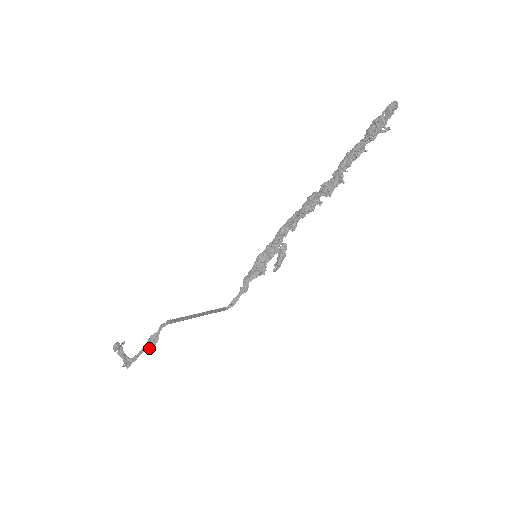
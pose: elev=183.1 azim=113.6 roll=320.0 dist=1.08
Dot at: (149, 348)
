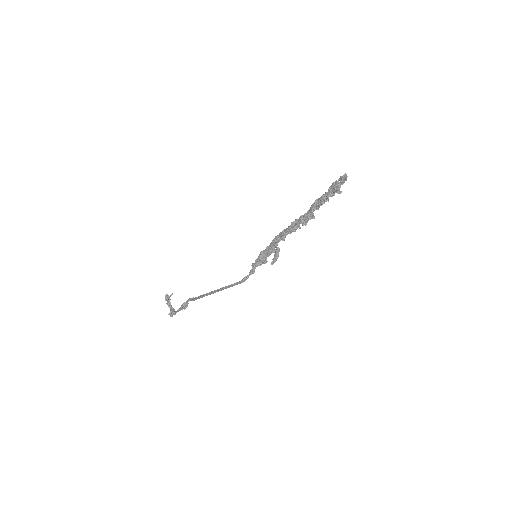
Dot at: occluded
